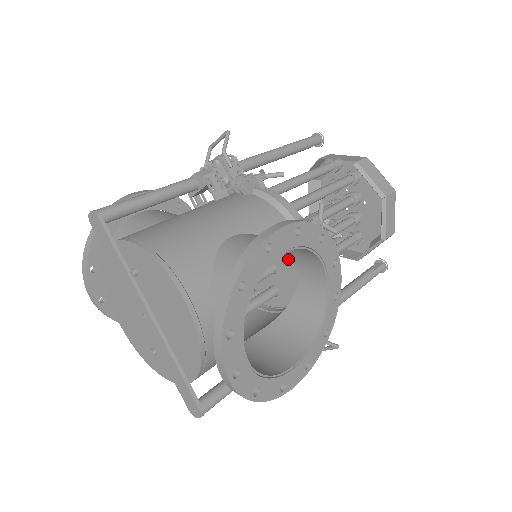
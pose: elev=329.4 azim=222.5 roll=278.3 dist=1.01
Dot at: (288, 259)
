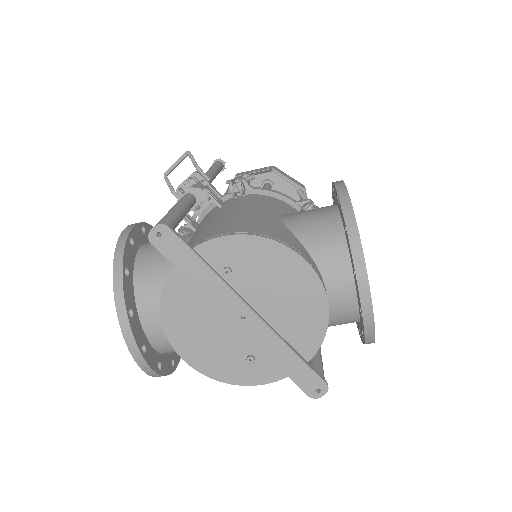
Dot at: occluded
